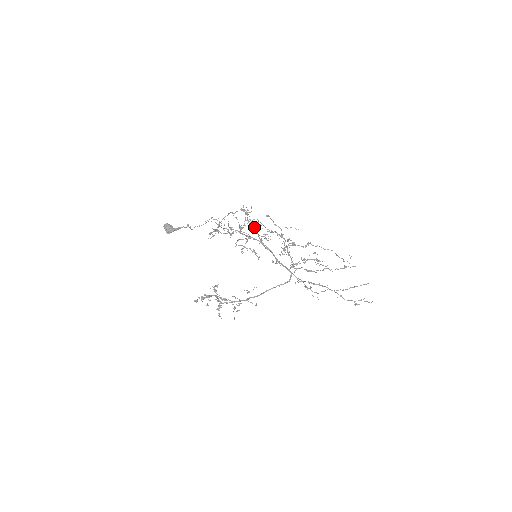
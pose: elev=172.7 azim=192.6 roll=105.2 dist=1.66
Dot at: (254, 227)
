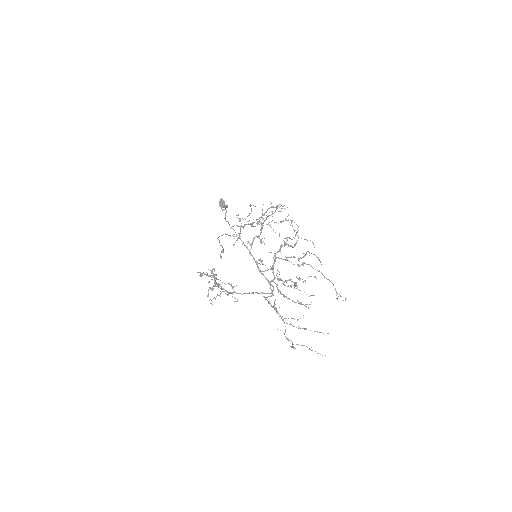
Dot at: occluded
